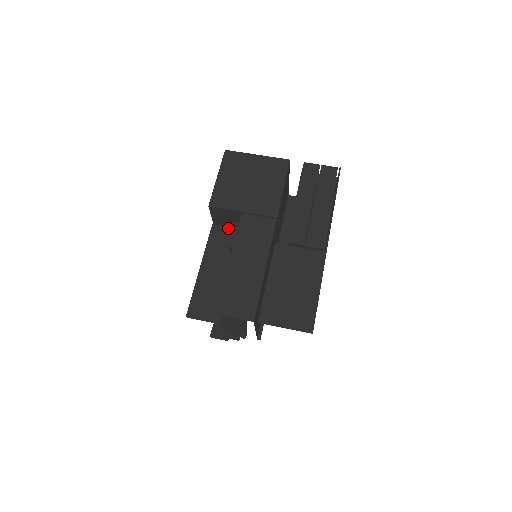
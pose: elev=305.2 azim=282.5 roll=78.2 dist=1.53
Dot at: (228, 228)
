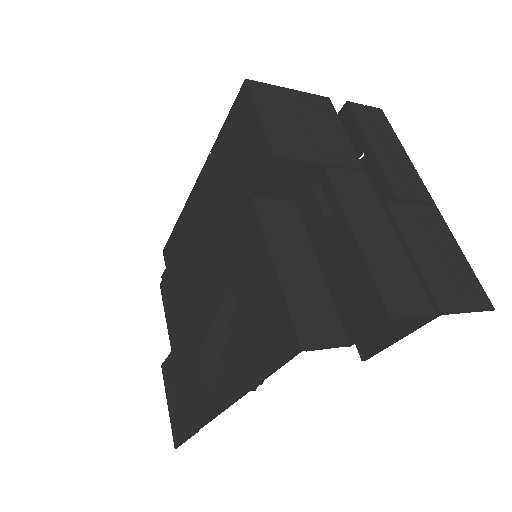
Dot at: (275, 201)
